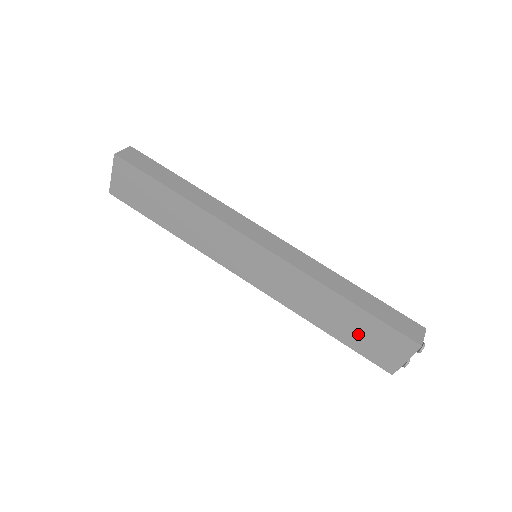
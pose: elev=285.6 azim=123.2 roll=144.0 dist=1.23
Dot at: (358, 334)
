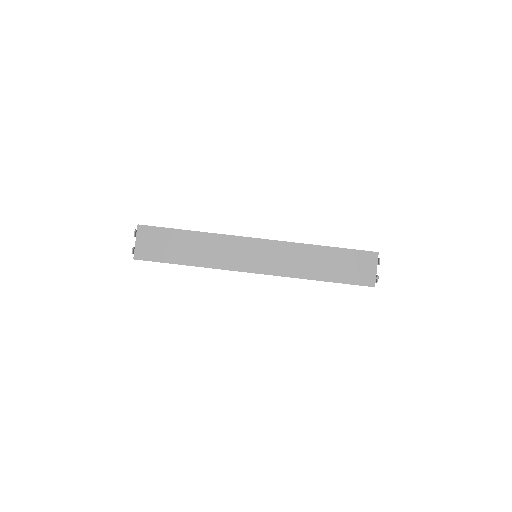
Dot at: (342, 268)
